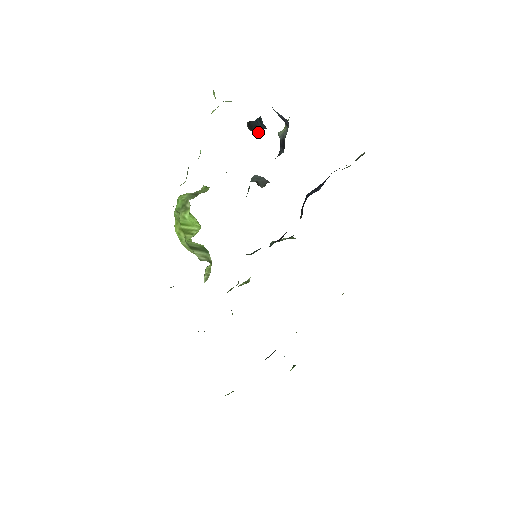
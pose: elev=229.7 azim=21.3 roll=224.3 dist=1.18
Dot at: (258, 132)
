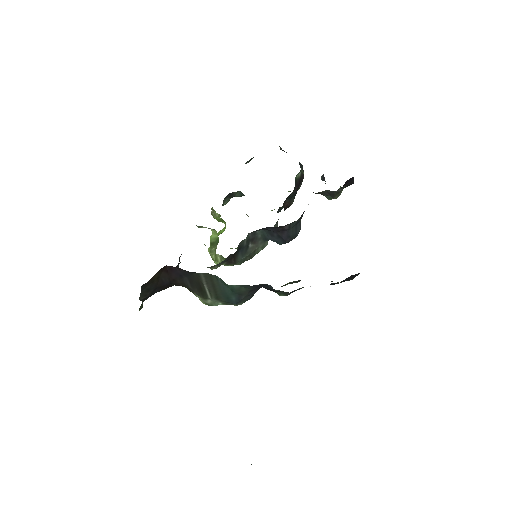
Dot at: occluded
